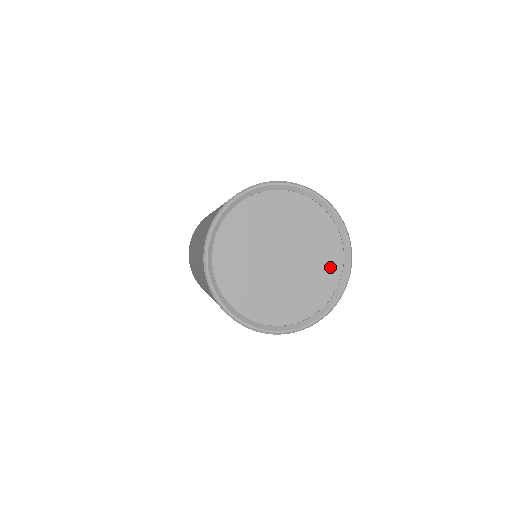
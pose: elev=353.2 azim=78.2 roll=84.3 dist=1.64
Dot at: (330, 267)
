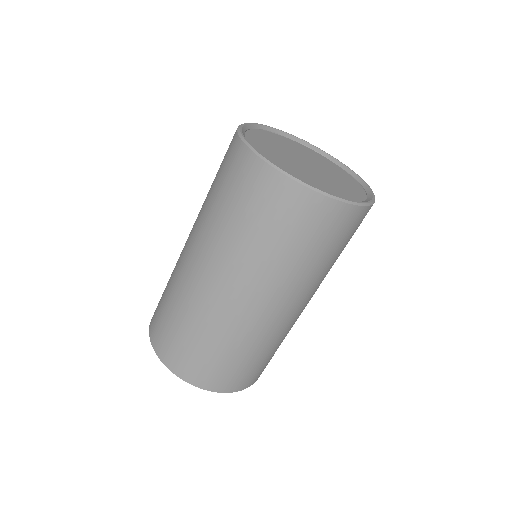
Dot at: (351, 182)
